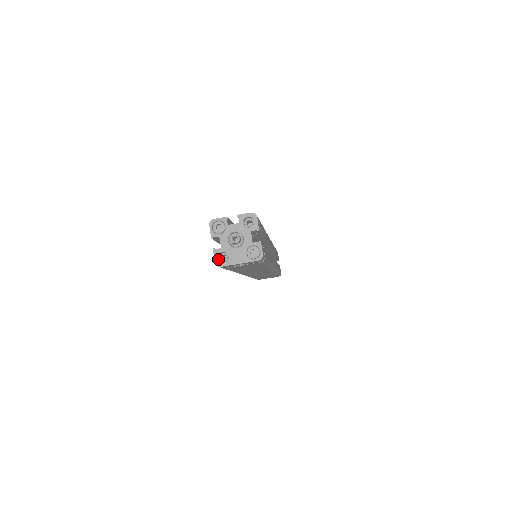
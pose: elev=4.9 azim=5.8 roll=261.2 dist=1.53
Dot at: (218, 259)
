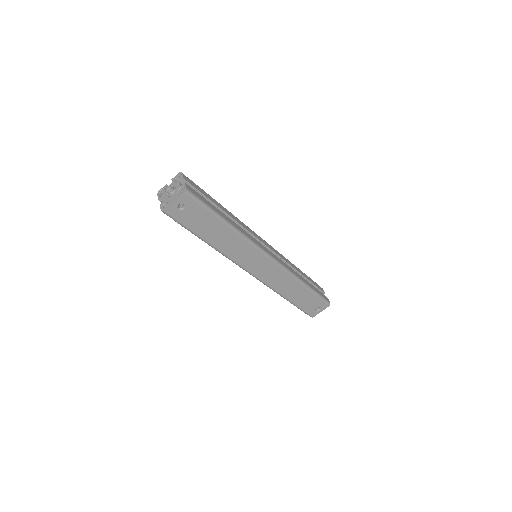
Dot at: (163, 208)
